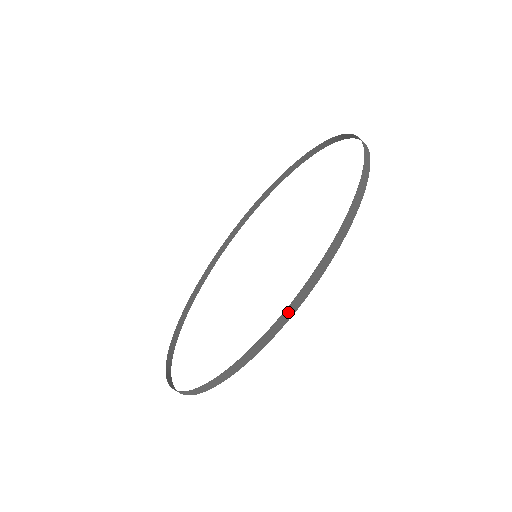
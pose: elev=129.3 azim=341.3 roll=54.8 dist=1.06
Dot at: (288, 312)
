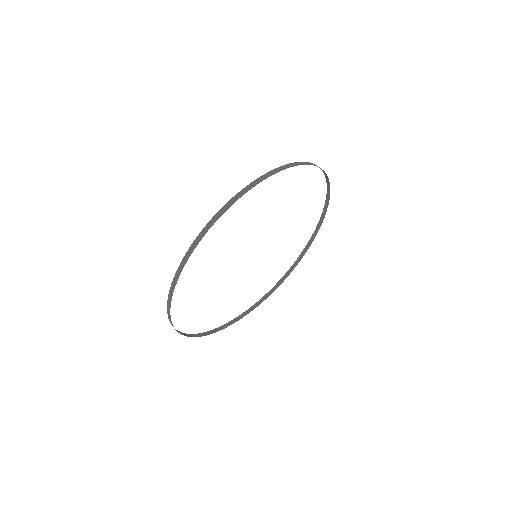
Dot at: (215, 218)
